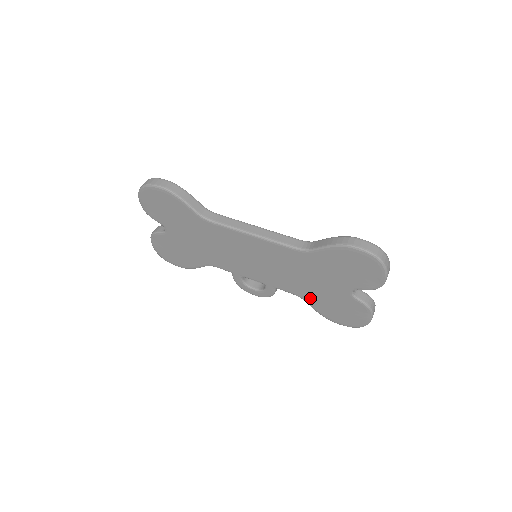
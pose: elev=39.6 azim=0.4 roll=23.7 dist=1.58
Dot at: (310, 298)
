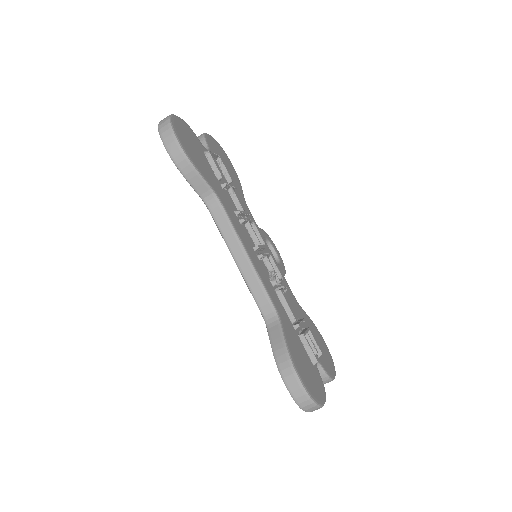
Dot at: occluded
